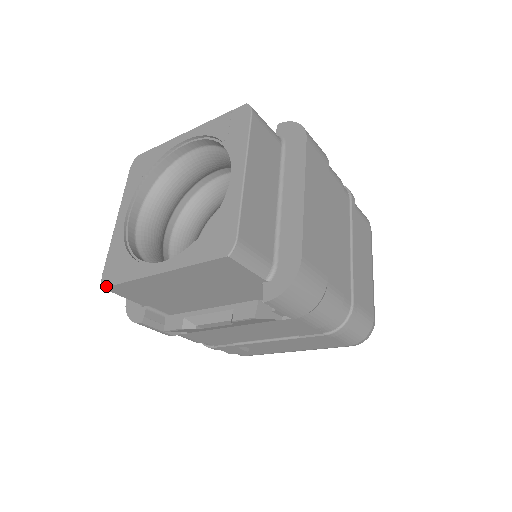
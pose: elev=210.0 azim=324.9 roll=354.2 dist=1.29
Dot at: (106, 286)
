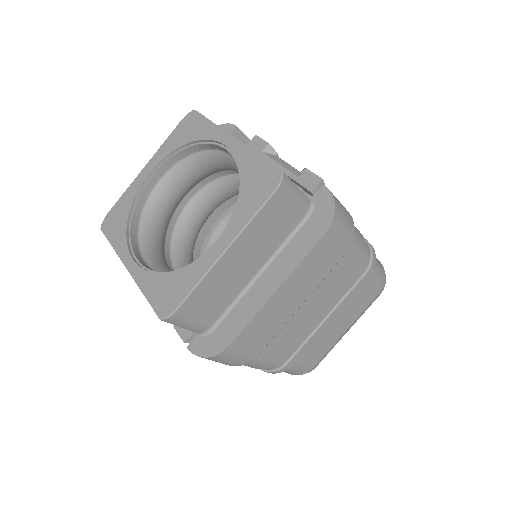
Dot at: (102, 230)
